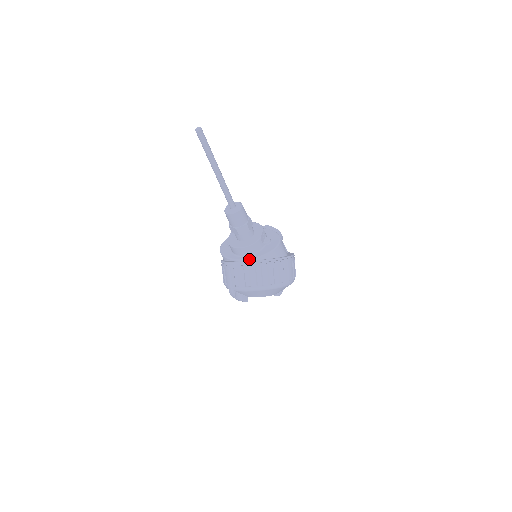
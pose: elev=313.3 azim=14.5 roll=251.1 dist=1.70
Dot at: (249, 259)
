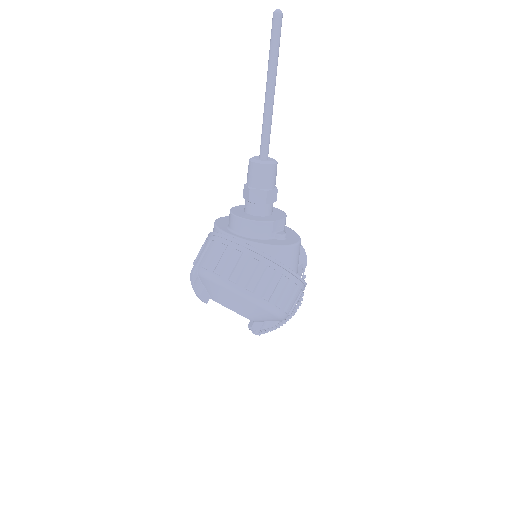
Dot at: (241, 239)
